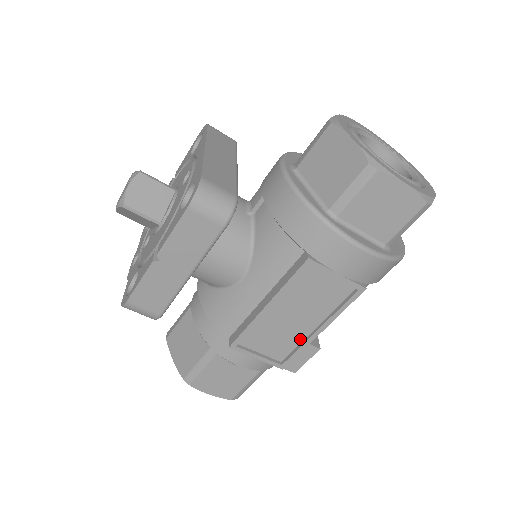
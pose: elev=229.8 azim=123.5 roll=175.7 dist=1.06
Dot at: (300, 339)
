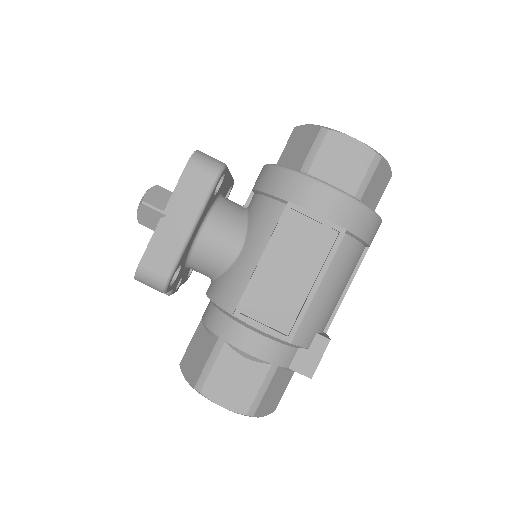
Dot at: (300, 302)
